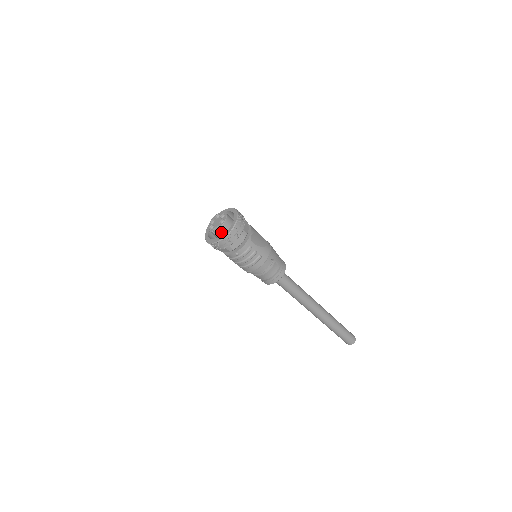
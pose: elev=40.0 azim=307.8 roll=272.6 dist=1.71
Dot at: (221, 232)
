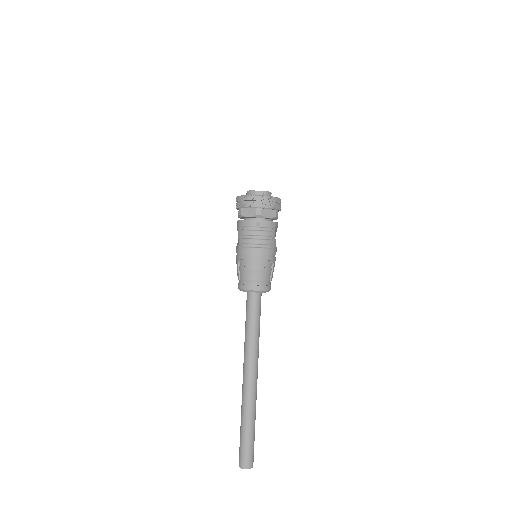
Dot at: occluded
